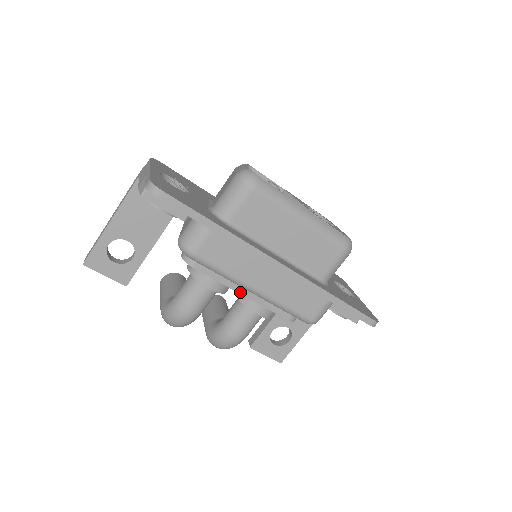
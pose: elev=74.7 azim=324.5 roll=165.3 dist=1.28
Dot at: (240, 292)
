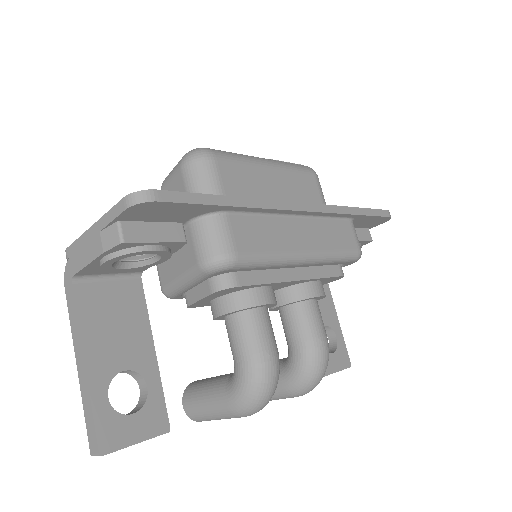
Dot at: (292, 279)
